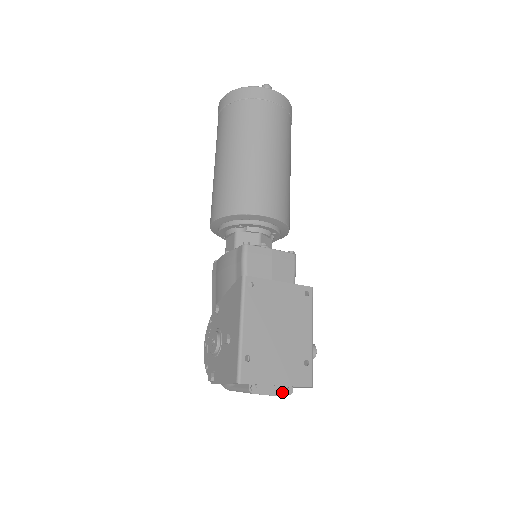
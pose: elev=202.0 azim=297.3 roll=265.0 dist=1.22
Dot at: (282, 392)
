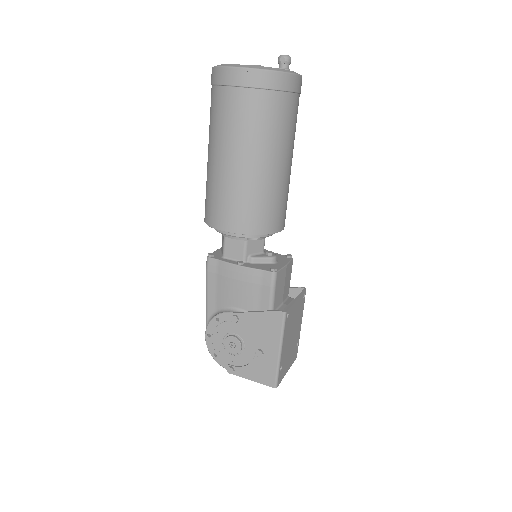
Dot at: occluded
